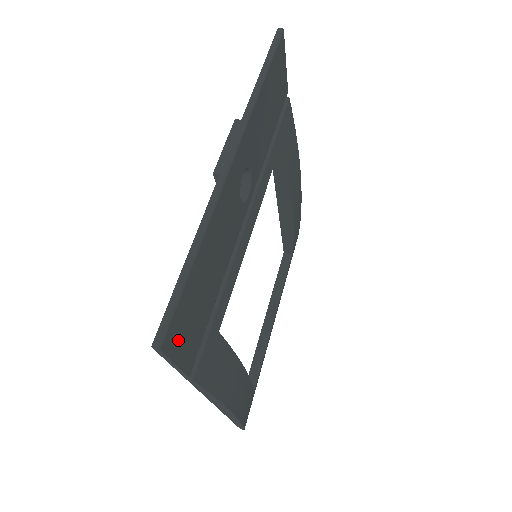
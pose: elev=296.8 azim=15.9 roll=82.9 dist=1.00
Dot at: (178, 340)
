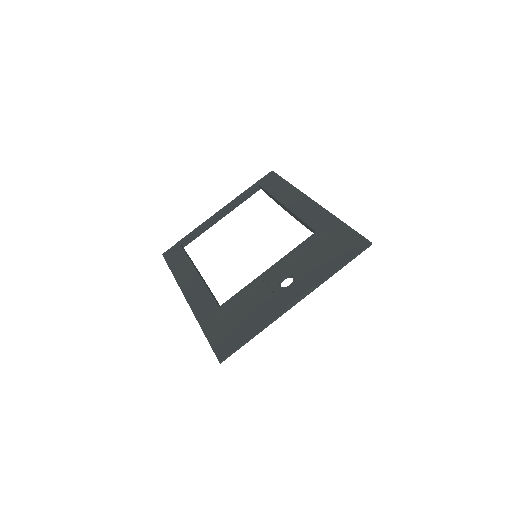
Dot at: (222, 348)
